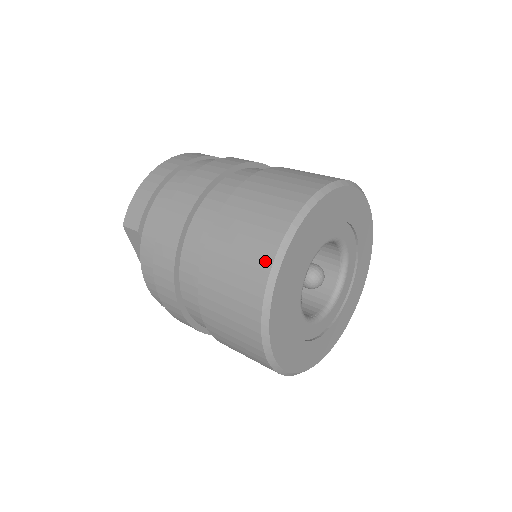
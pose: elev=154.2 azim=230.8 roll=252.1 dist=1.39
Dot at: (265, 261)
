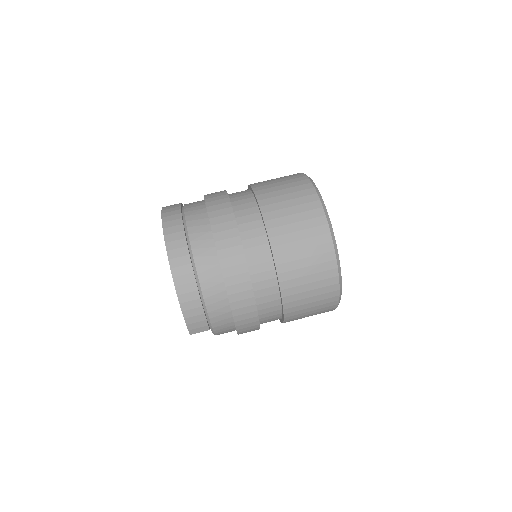
Dot at: (334, 293)
